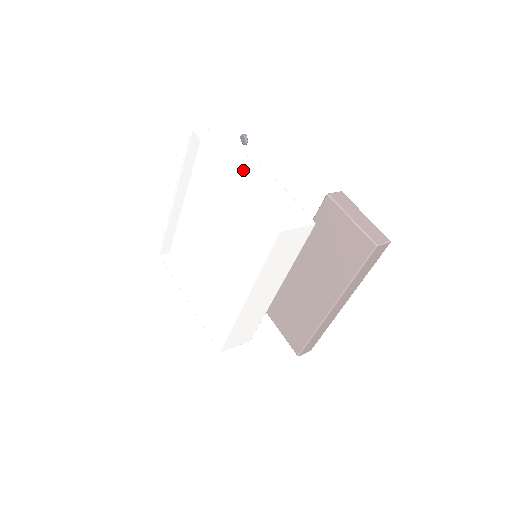
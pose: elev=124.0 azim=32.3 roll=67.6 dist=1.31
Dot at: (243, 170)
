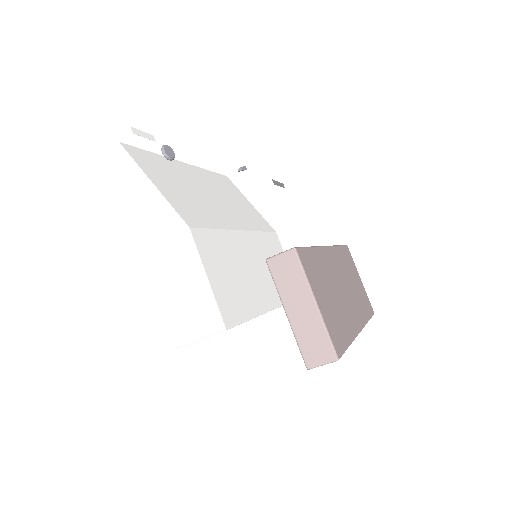
Dot at: (153, 235)
